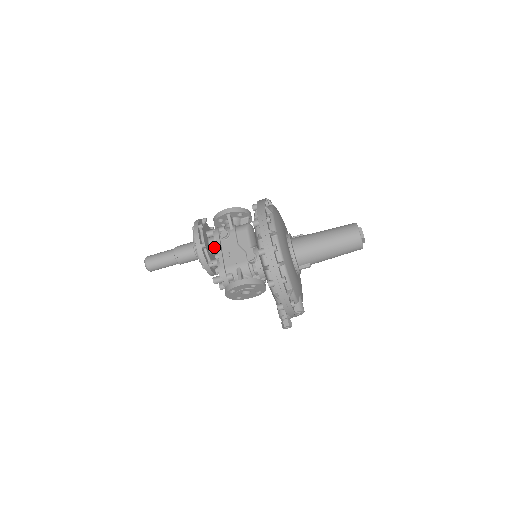
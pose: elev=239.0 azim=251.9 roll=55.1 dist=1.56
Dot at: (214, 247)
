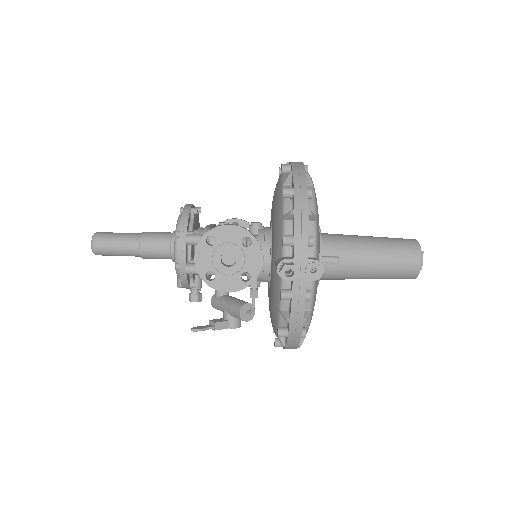
Dot at: occluded
